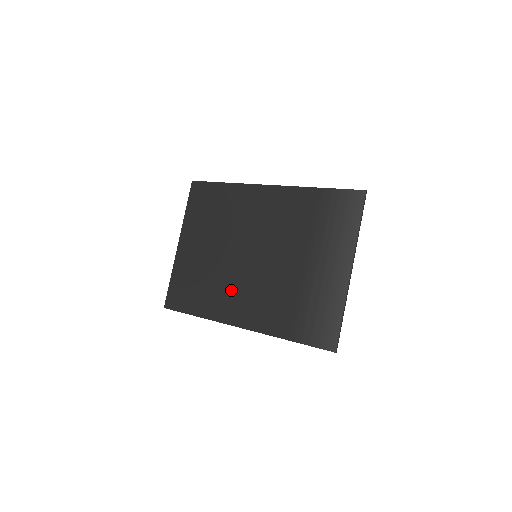
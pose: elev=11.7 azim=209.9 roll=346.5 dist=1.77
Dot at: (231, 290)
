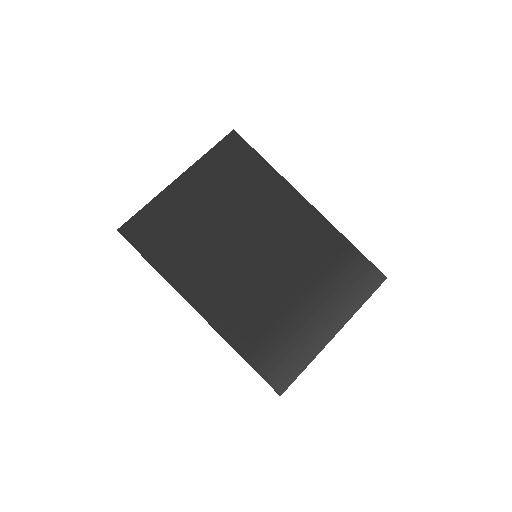
Dot at: (211, 269)
